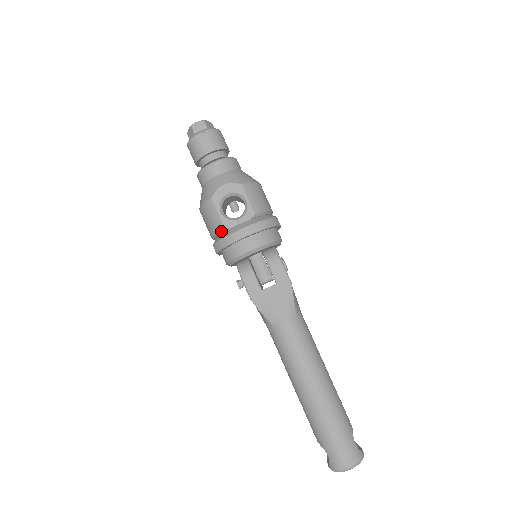
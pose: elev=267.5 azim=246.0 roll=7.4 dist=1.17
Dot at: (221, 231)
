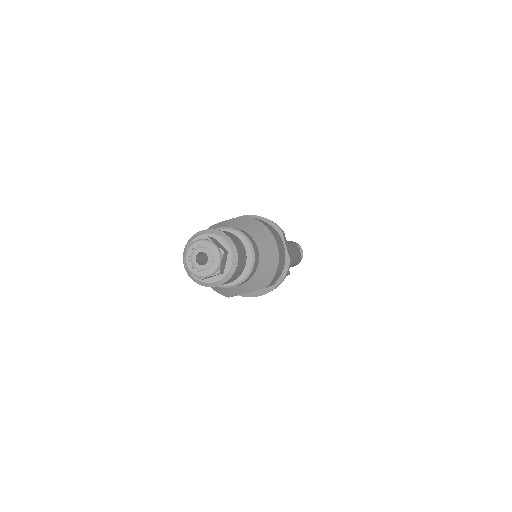
Dot at: occluded
